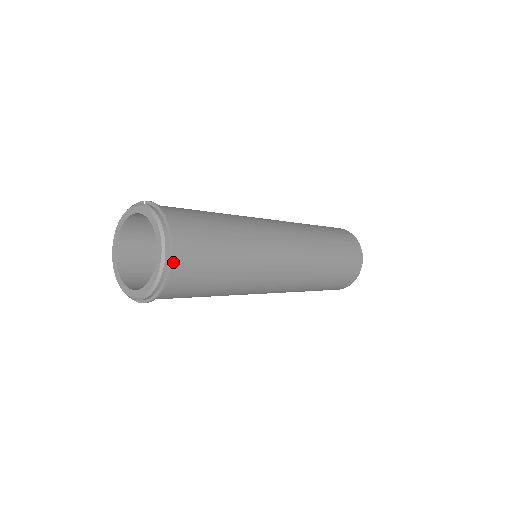
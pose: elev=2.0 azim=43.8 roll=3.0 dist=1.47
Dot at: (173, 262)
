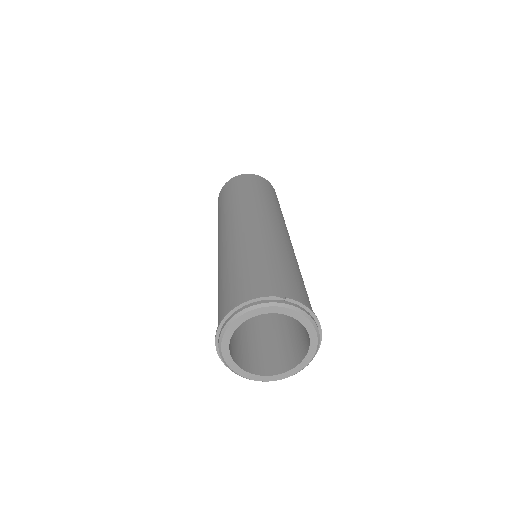
Dot at: occluded
